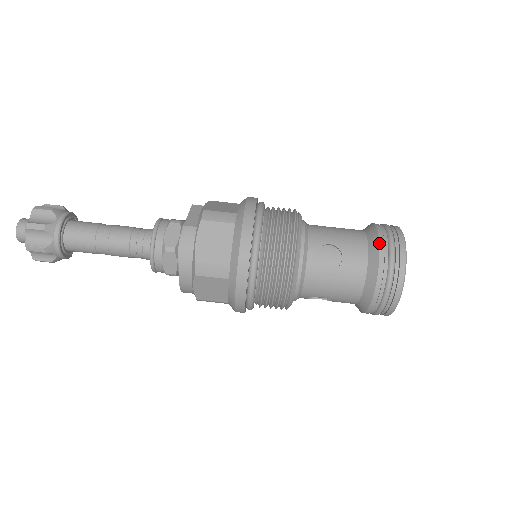
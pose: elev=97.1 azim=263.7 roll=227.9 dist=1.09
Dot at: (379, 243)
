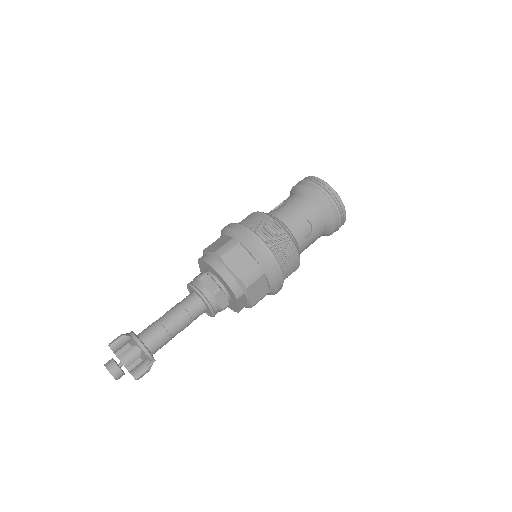
Dot at: (292, 188)
